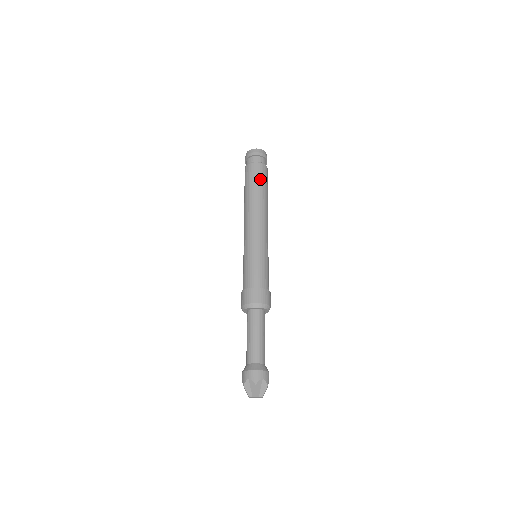
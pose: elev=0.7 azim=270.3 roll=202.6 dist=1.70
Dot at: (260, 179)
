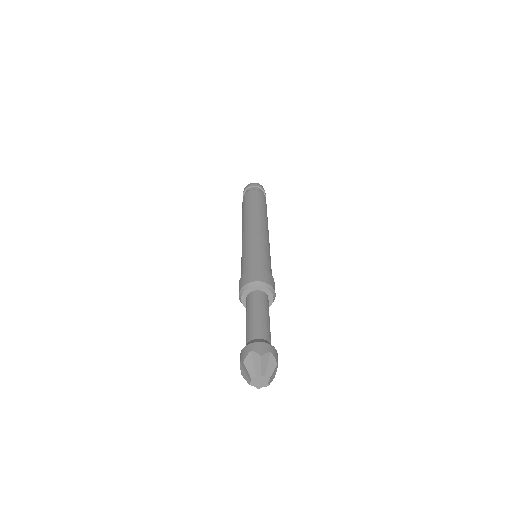
Dot at: (260, 200)
